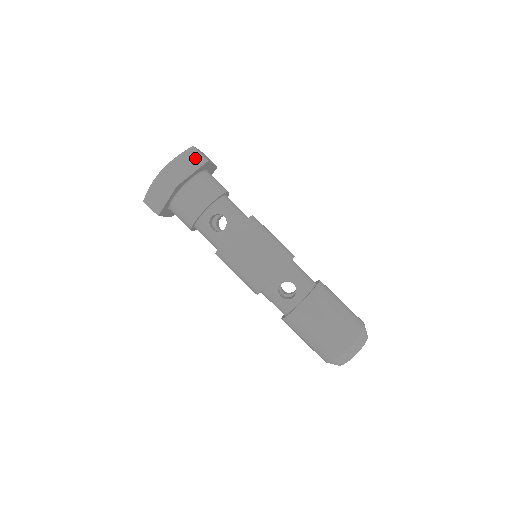
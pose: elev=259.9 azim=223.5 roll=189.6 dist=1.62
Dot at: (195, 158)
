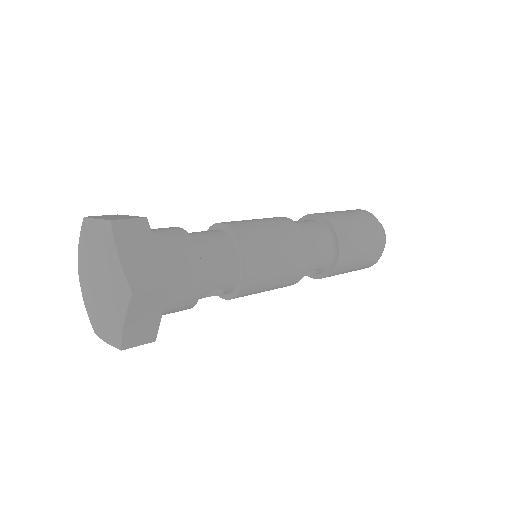
Dot at: (149, 301)
